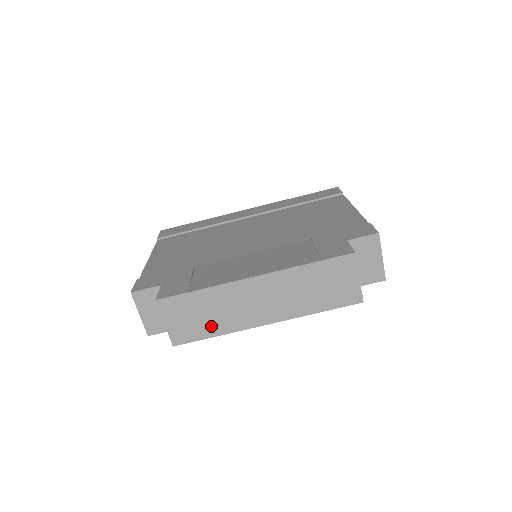
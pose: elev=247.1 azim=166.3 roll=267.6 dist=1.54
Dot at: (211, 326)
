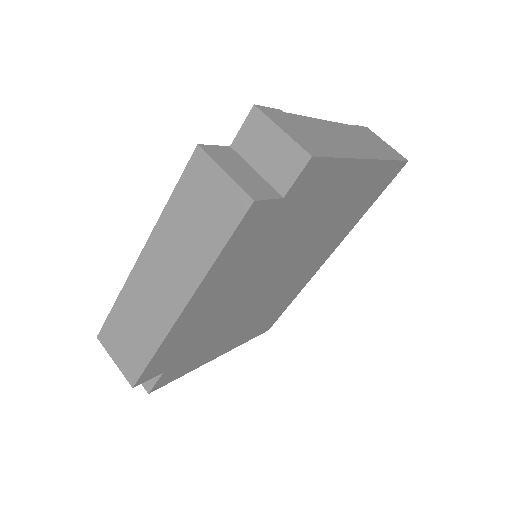
Dot at: (144, 343)
